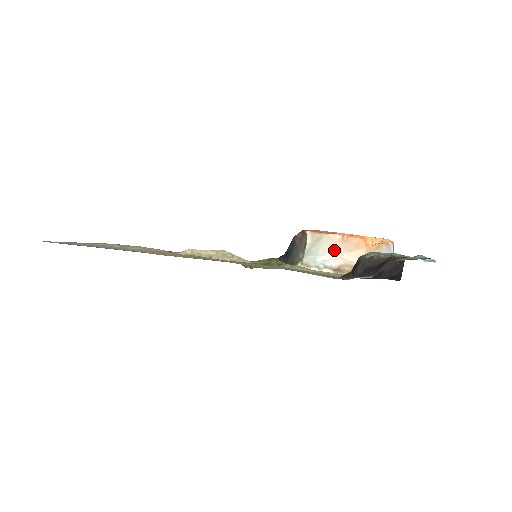
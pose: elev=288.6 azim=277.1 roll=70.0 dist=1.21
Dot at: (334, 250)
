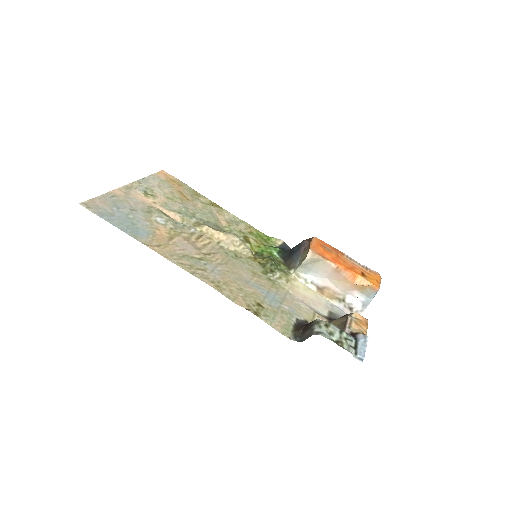
Dot at: (326, 273)
